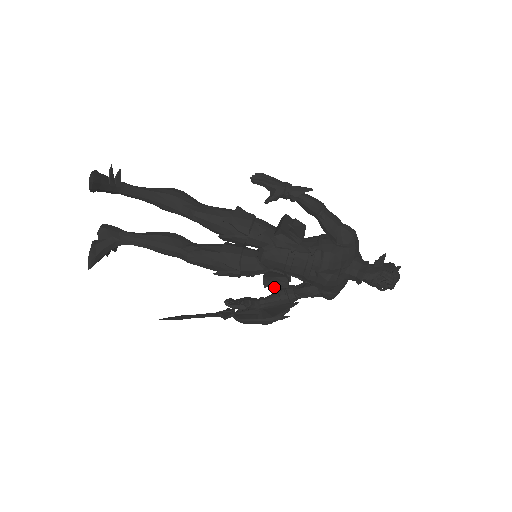
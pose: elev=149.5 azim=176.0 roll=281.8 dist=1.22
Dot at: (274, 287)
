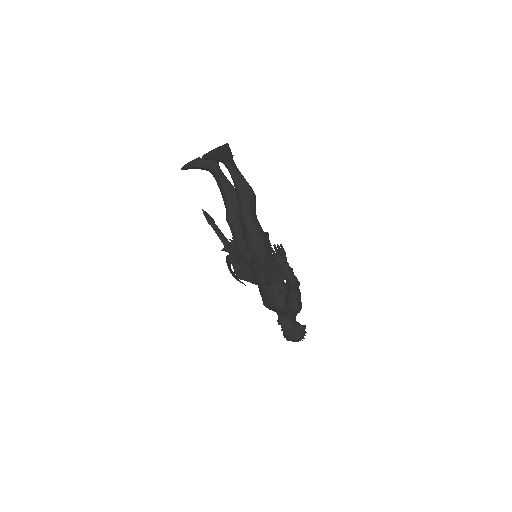
Dot at: (248, 274)
